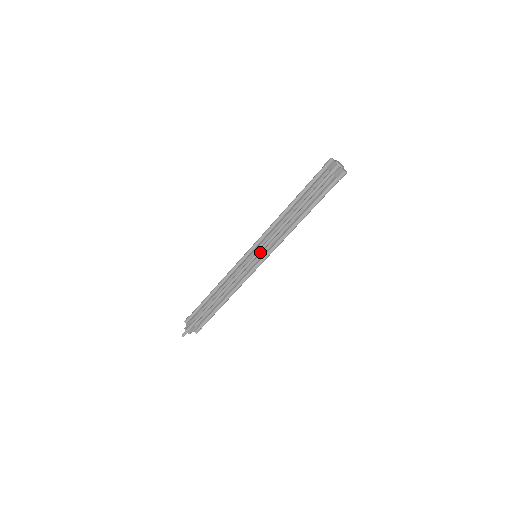
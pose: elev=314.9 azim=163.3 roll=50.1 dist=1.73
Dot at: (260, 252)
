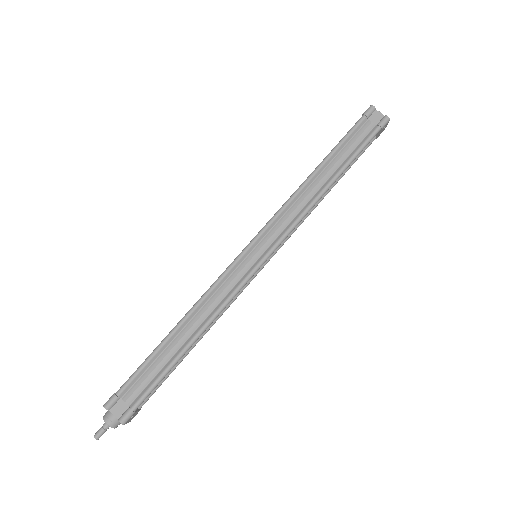
Dot at: (260, 234)
